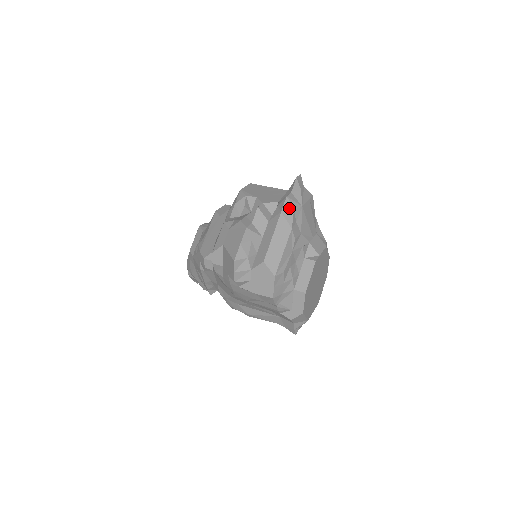
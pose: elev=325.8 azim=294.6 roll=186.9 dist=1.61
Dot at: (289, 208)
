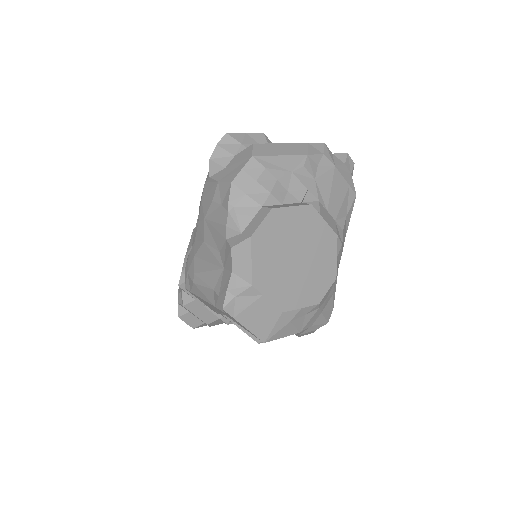
Dot at: (319, 149)
